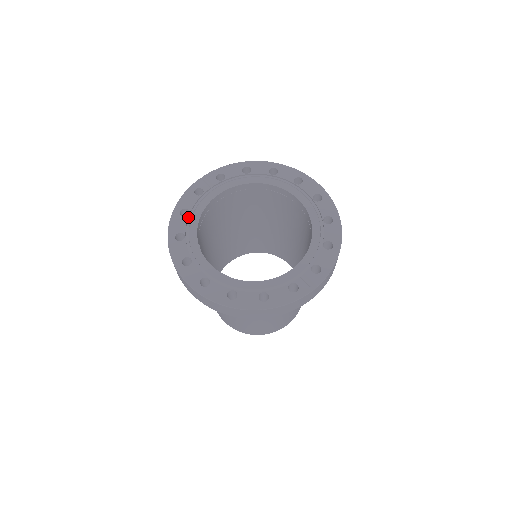
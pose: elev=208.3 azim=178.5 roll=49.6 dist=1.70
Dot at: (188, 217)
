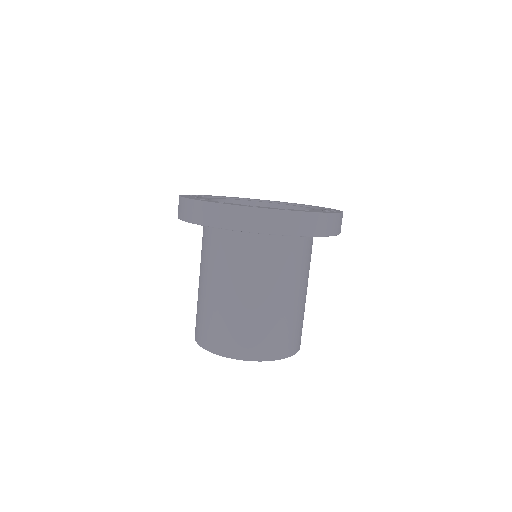
Dot at: occluded
